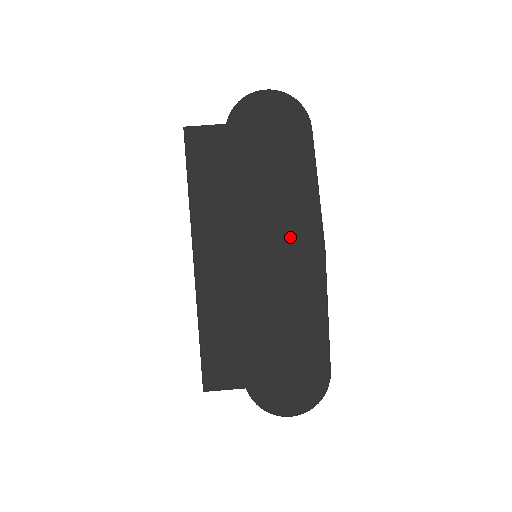
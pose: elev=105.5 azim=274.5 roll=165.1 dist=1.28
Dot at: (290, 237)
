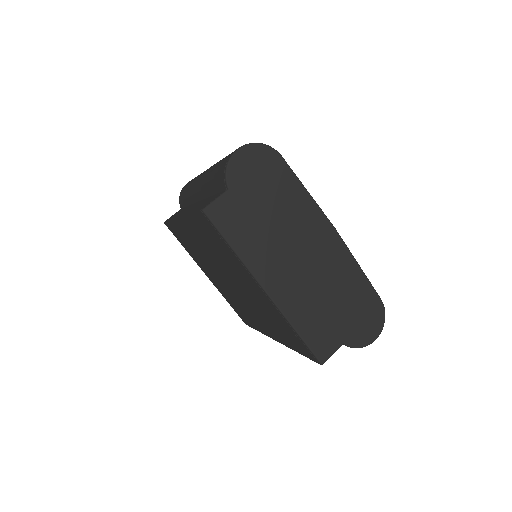
Dot at: (312, 236)
